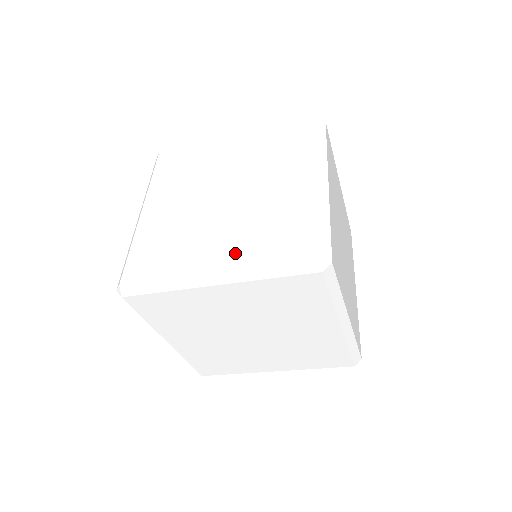
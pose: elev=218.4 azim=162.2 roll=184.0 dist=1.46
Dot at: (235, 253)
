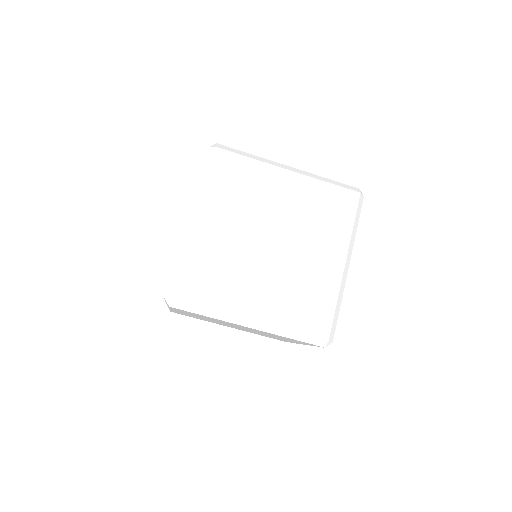
Dot at: occluded
